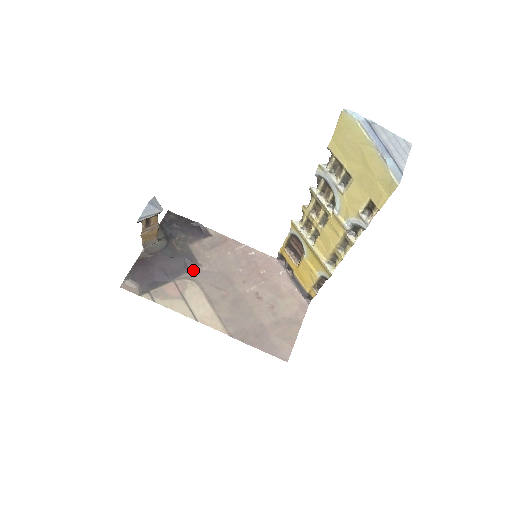
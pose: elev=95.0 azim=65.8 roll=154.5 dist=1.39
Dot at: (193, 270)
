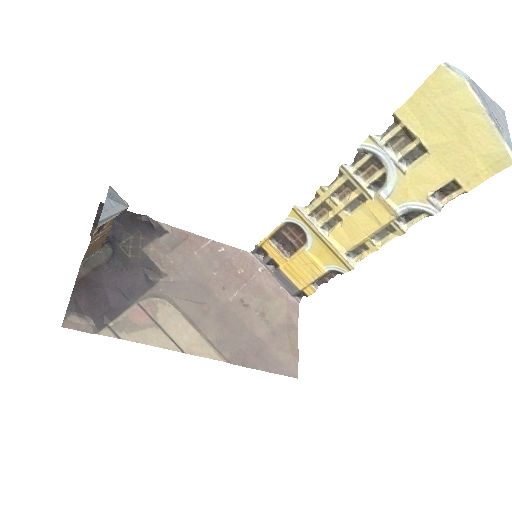
Dot at: (158, 283)
